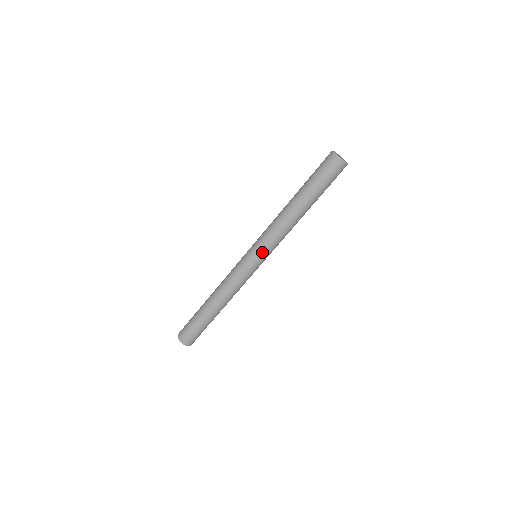
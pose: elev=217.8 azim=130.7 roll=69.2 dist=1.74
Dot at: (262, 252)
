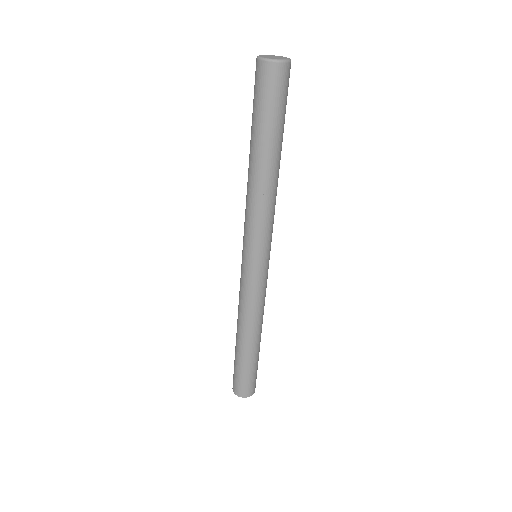
Dot at: (256, 249)
